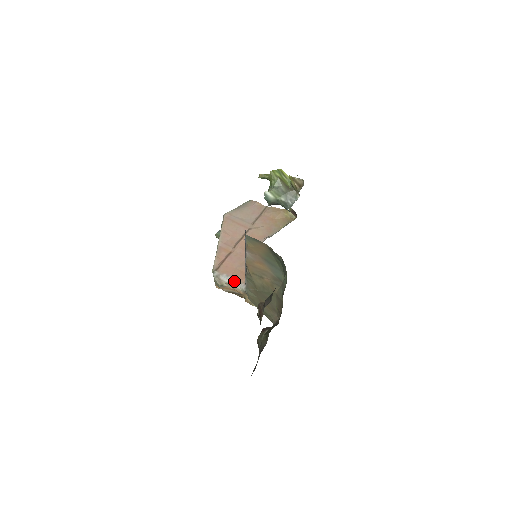
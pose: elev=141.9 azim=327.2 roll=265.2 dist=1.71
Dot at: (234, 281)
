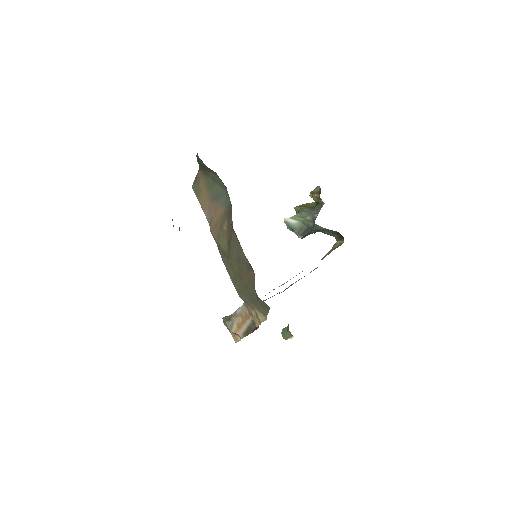
Dot at: occluded
